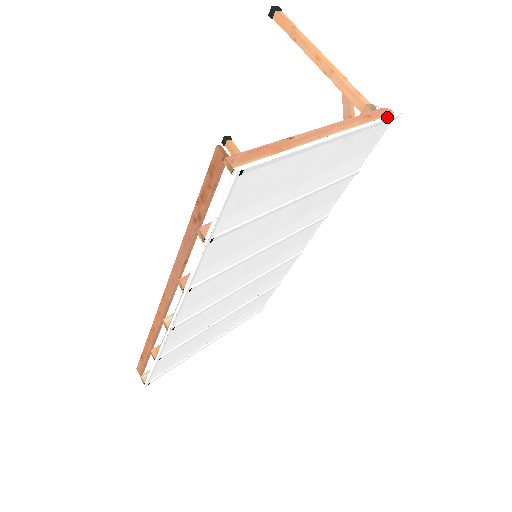
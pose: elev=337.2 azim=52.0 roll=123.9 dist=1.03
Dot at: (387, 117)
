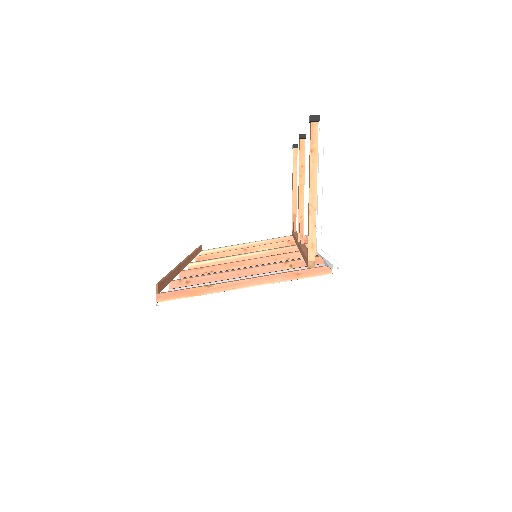
Dot at: (317, 277)
